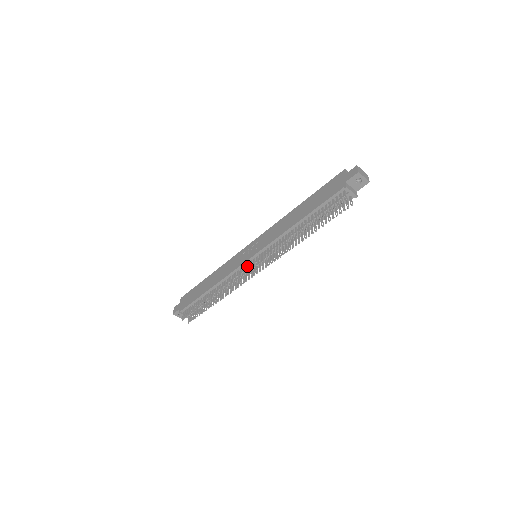
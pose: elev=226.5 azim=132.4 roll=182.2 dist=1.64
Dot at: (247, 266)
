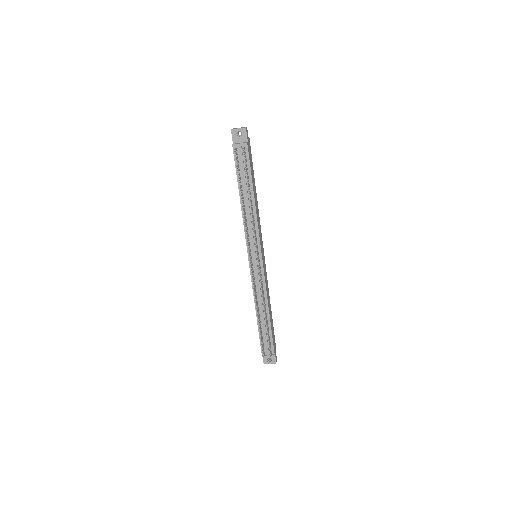
Dot at: occluded
